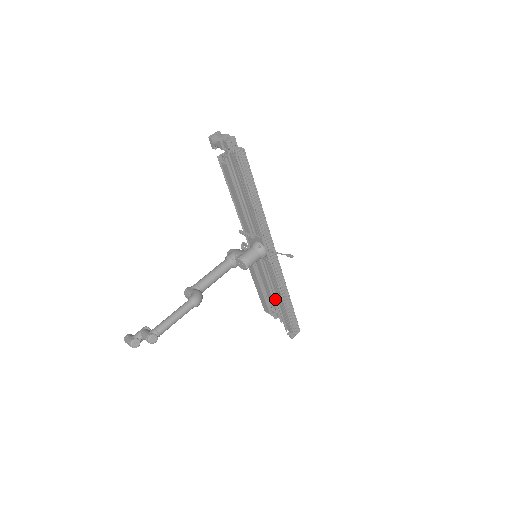
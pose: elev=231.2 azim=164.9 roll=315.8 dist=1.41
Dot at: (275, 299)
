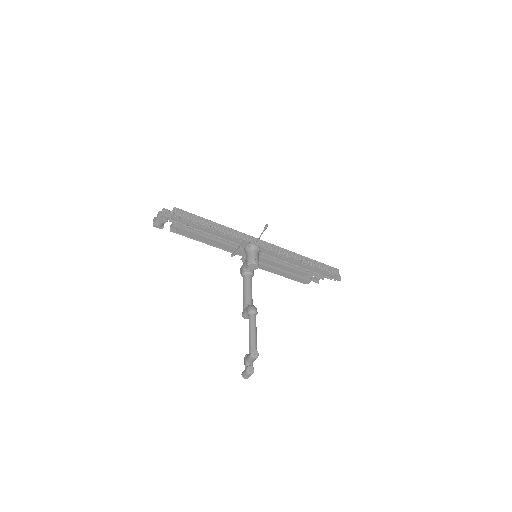
Dot at: occluded
